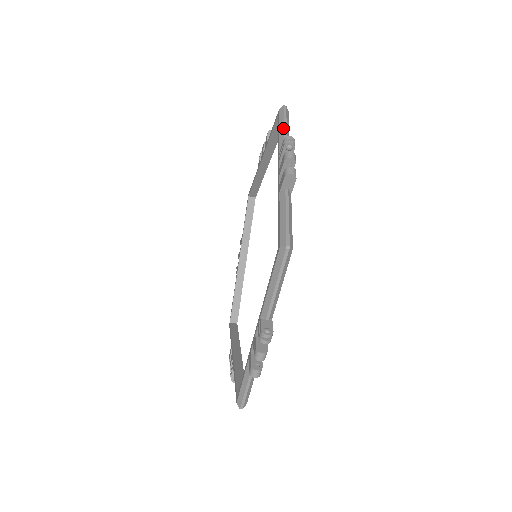
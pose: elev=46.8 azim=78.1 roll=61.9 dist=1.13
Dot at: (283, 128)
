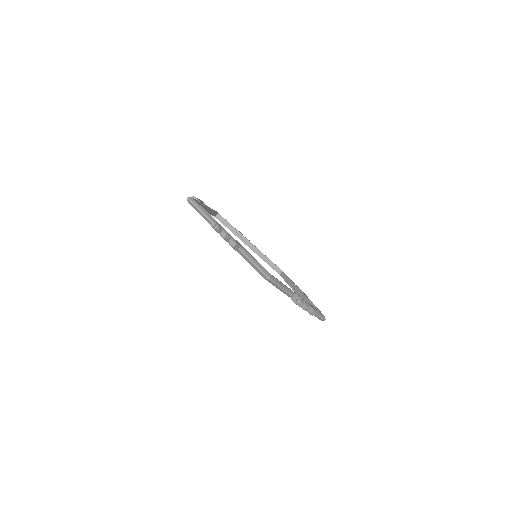
Dot at: occluded
